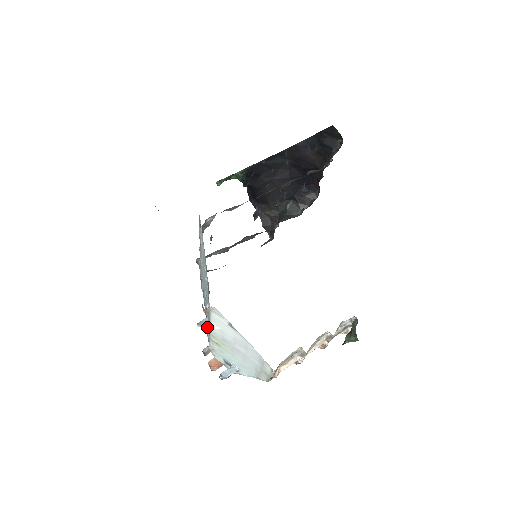
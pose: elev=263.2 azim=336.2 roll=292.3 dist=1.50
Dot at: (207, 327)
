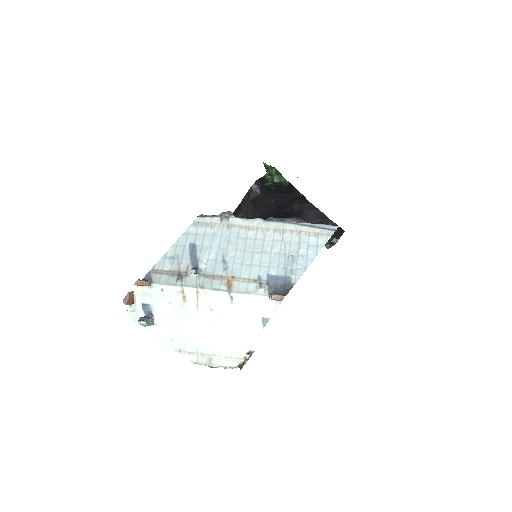
Dot at: (170, 266)
